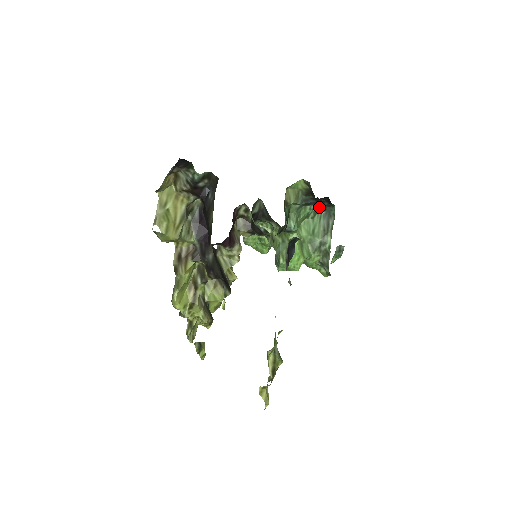
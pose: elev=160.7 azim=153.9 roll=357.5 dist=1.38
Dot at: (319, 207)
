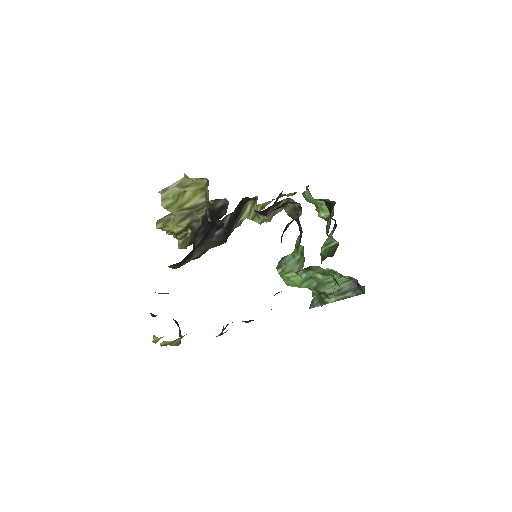
Dot at: (352, 280)
